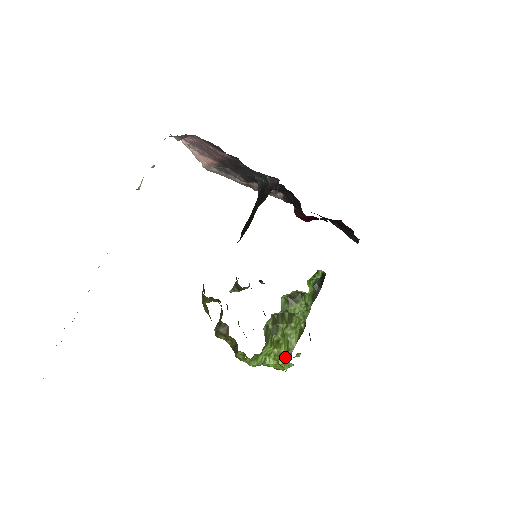
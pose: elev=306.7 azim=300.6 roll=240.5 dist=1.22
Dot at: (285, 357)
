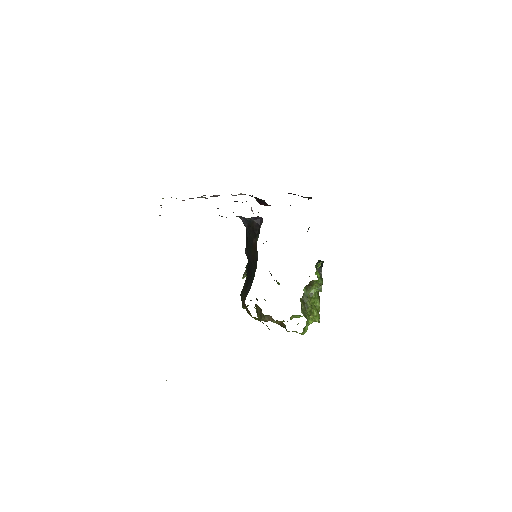
Dot at: (318, 316)
